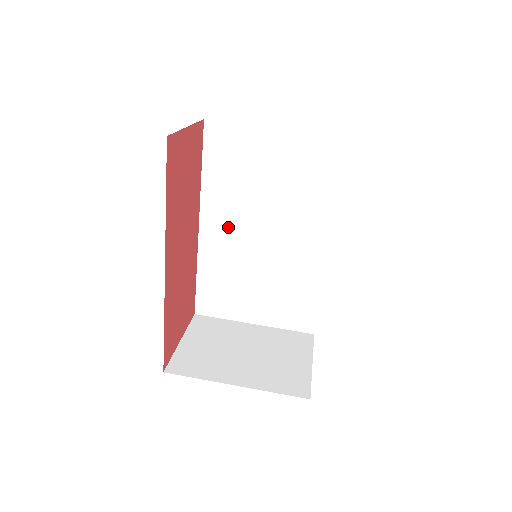
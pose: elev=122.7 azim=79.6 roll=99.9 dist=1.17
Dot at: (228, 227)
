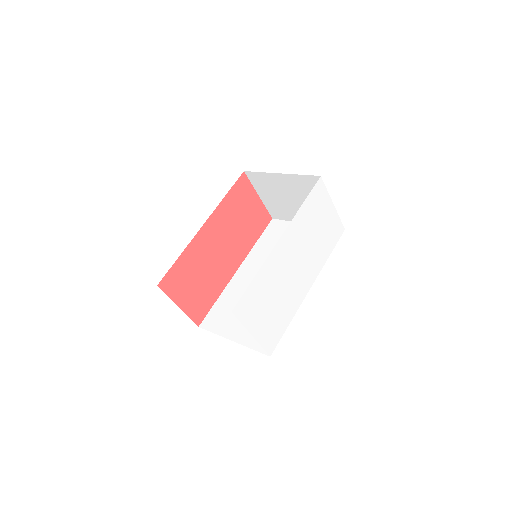
Dot at: (254, 272)
